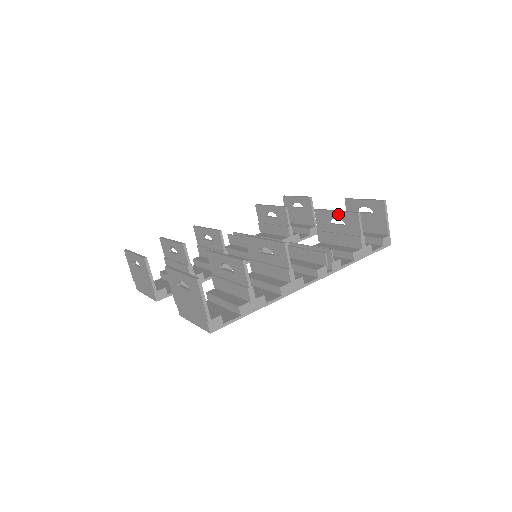
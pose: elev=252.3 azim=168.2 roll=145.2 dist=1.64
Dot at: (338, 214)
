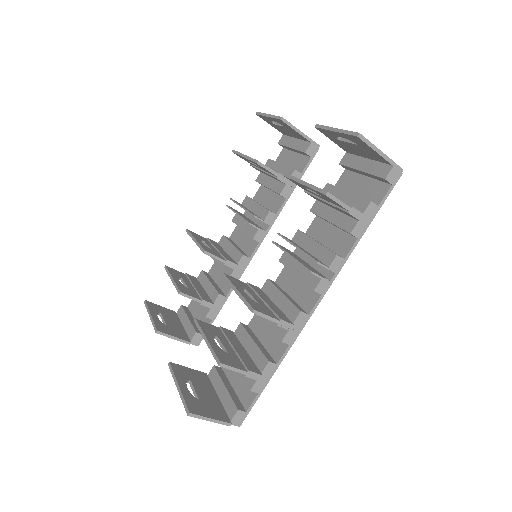
Dot at: occluded
